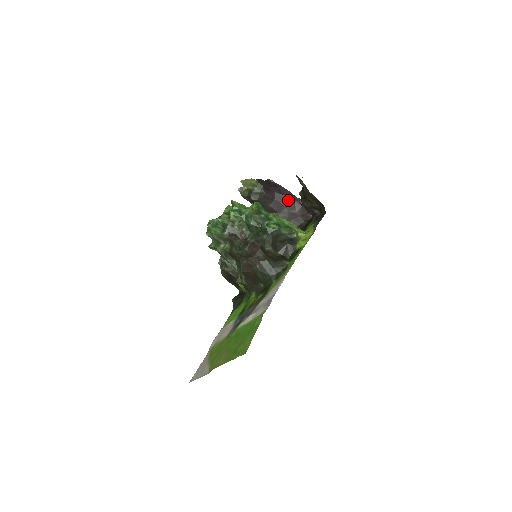
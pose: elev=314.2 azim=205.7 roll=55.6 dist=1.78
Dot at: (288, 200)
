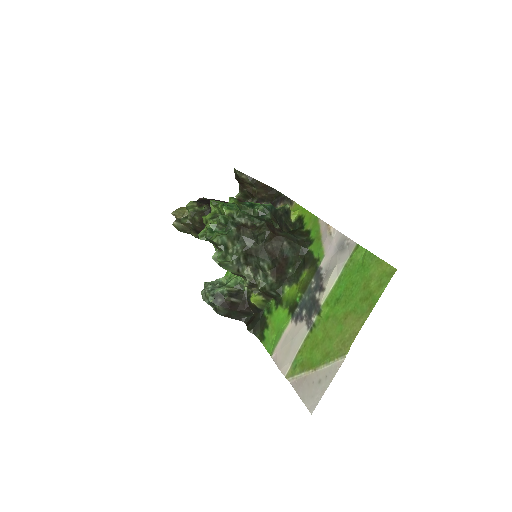
Dot at: occluded
